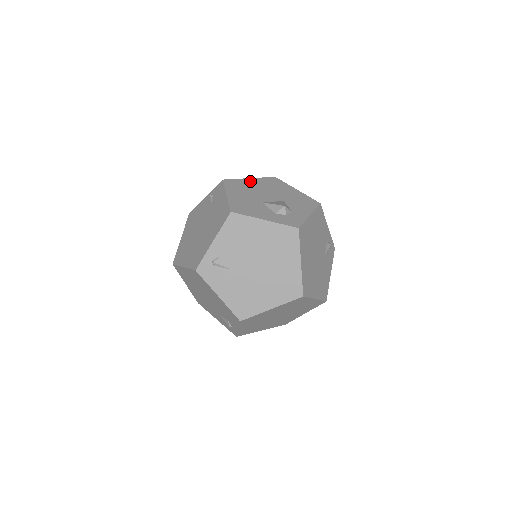
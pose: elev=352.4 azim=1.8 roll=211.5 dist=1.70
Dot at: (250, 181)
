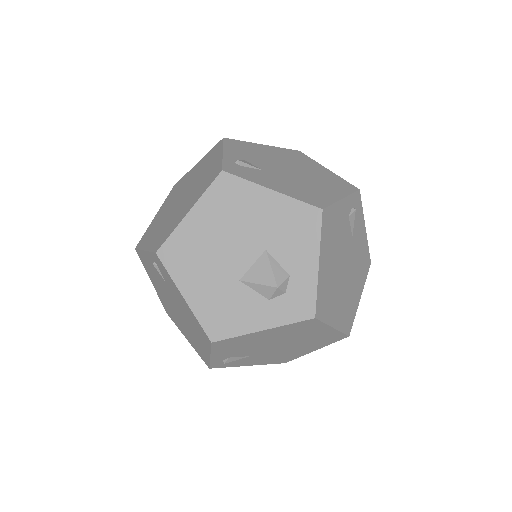
Dot at: (193, 223)
